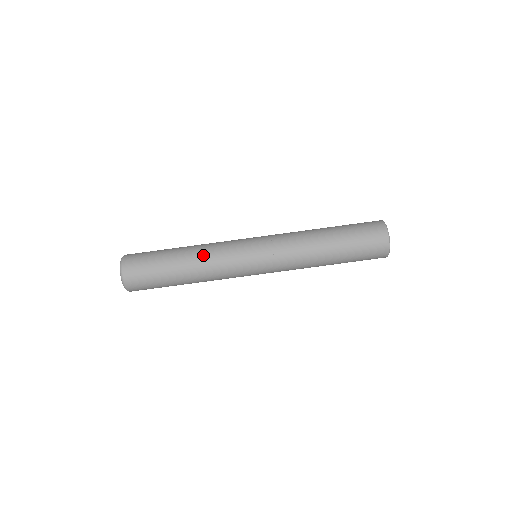
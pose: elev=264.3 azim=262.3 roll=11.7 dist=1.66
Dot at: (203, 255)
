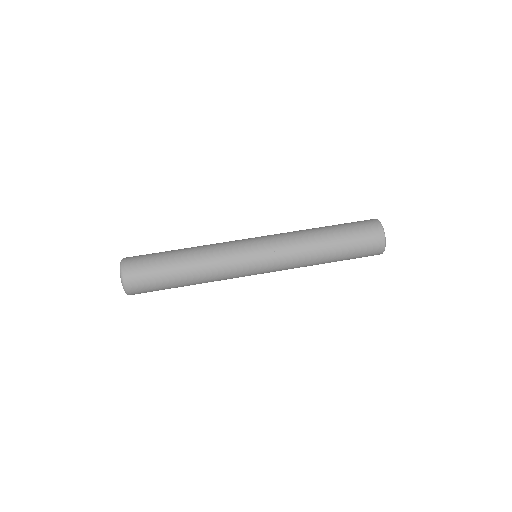
Dot at: (204, 250)
